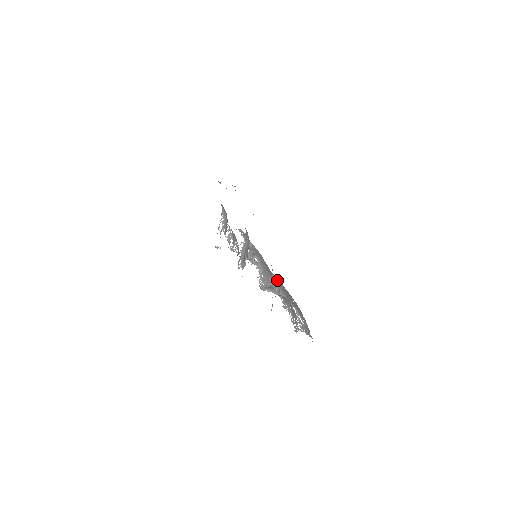
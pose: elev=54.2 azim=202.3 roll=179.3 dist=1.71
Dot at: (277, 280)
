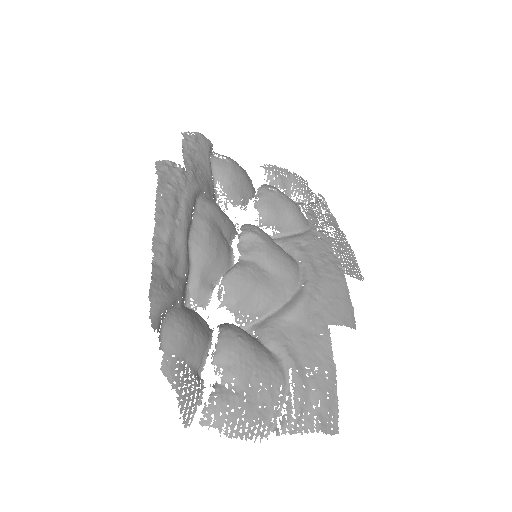
Dot at: (302, 288)
